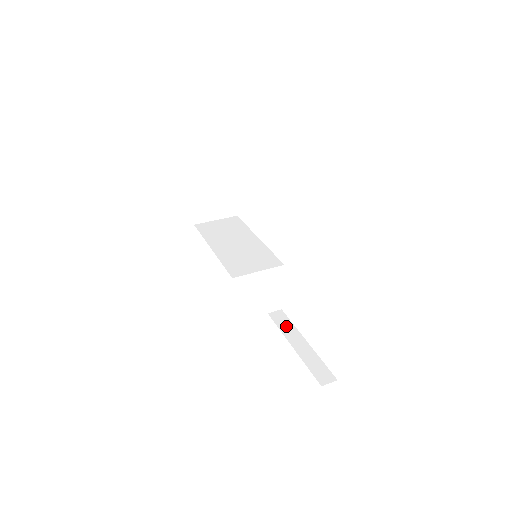
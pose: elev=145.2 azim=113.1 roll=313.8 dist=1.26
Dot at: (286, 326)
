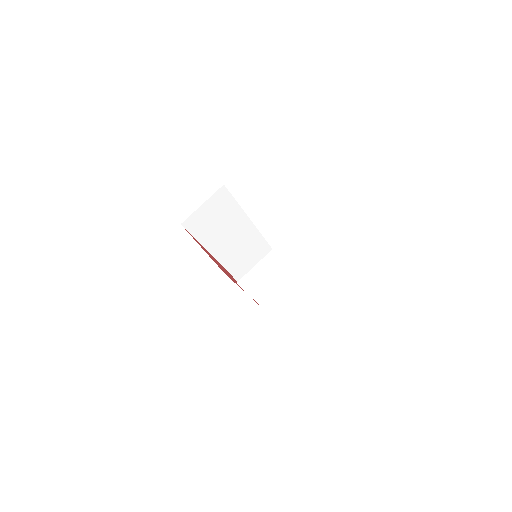
Dot at: occluded
